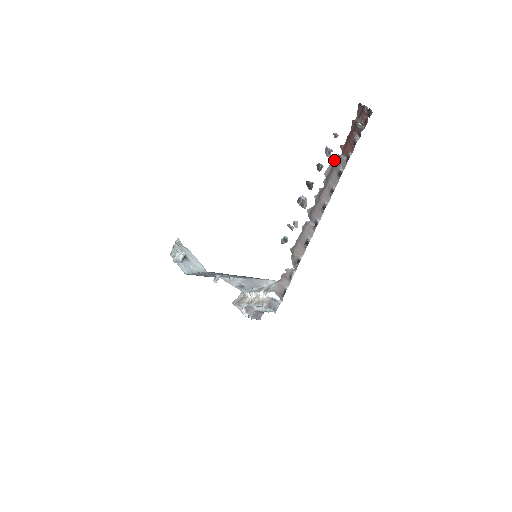
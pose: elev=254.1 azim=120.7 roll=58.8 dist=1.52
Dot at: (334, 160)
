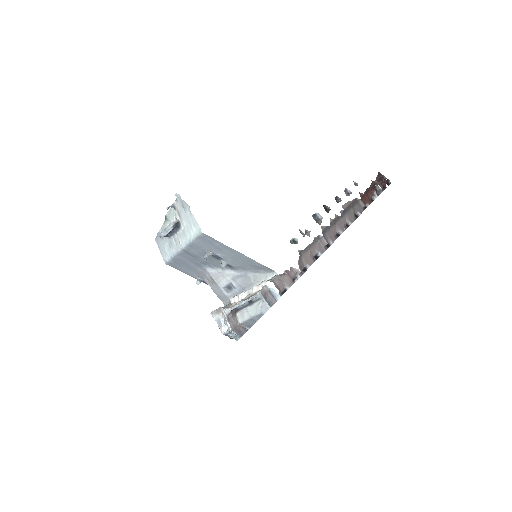
Dot at: (353, 200)
